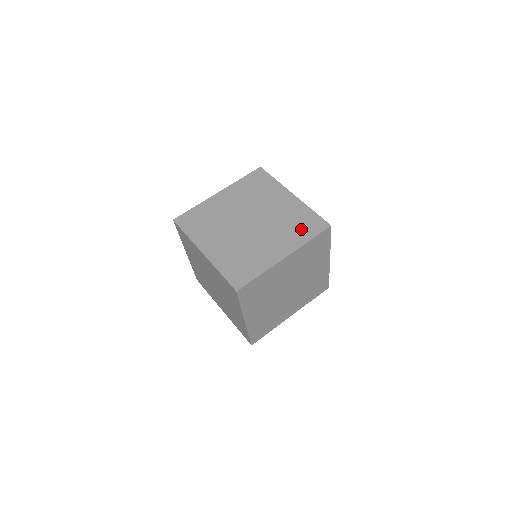
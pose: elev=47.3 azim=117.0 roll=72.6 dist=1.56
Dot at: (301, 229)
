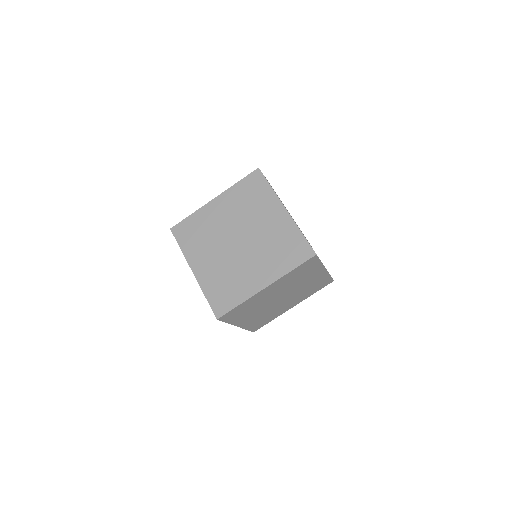
Dot at: (314, 290)
